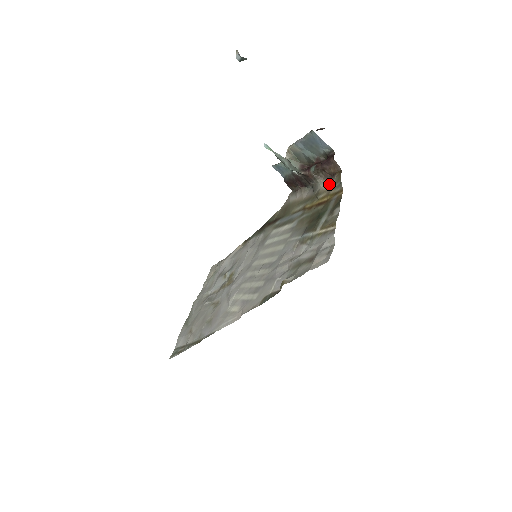
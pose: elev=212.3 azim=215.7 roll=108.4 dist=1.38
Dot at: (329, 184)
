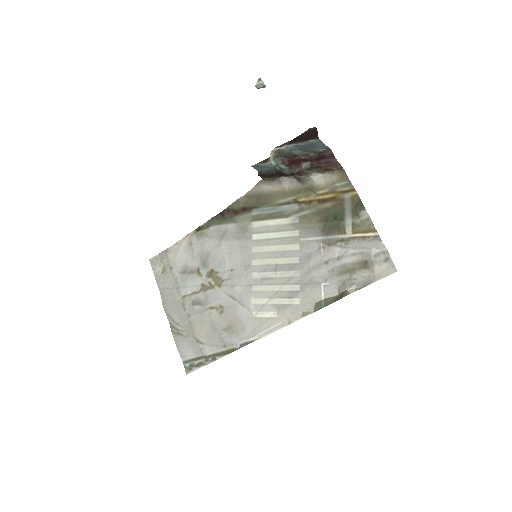
Dot at: (326, 179)
